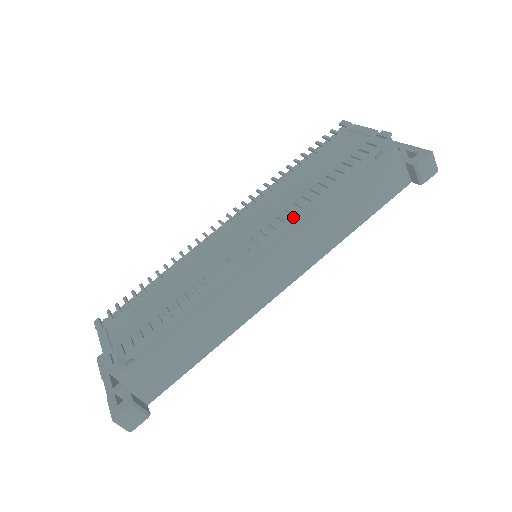
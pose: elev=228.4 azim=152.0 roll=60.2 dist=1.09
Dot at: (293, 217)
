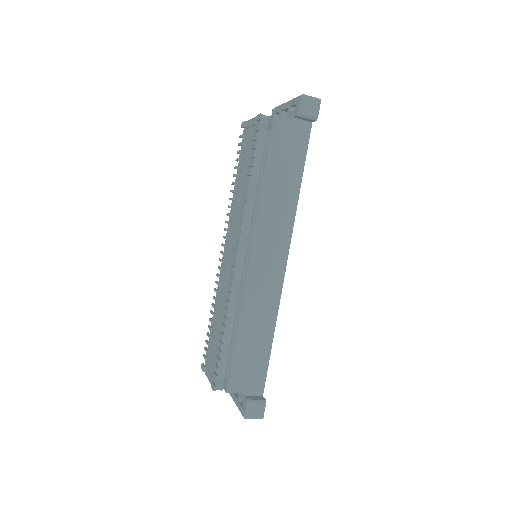
Dot at: (247, 219)
